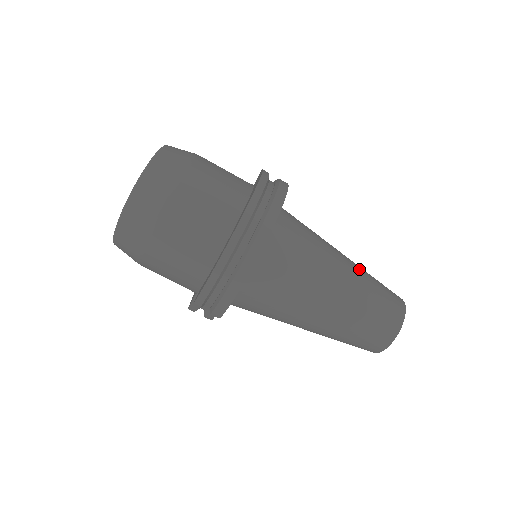
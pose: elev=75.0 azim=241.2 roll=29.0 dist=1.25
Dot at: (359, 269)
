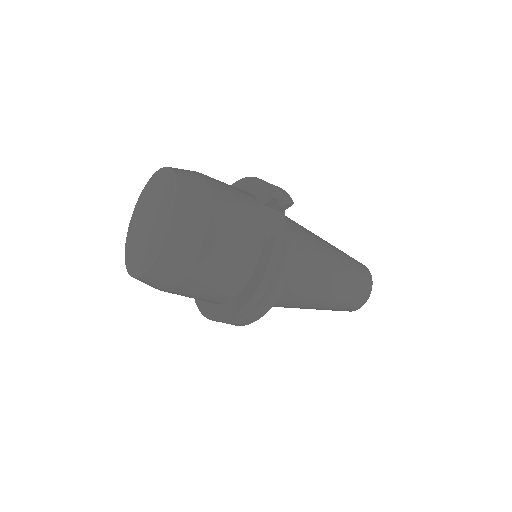
Dot at: (339, 289)
